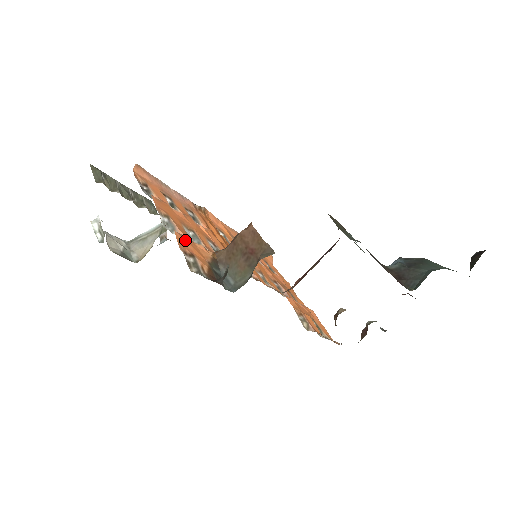
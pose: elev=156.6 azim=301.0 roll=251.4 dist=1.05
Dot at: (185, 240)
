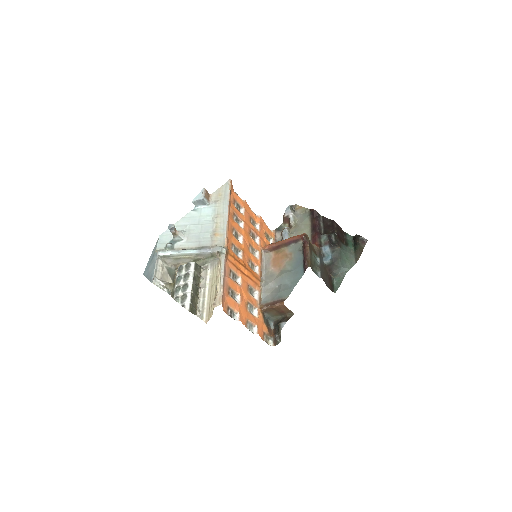
Dot at: (260, 330)
